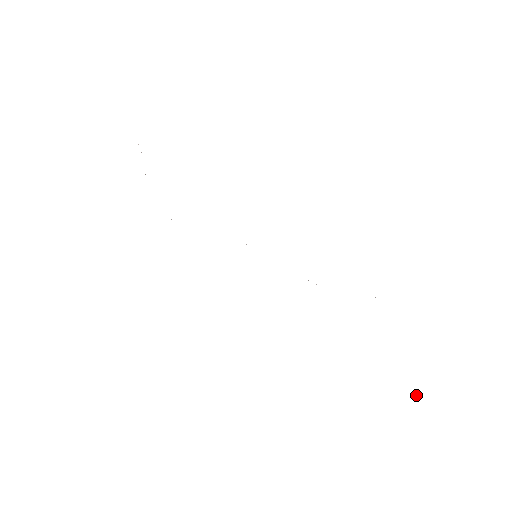
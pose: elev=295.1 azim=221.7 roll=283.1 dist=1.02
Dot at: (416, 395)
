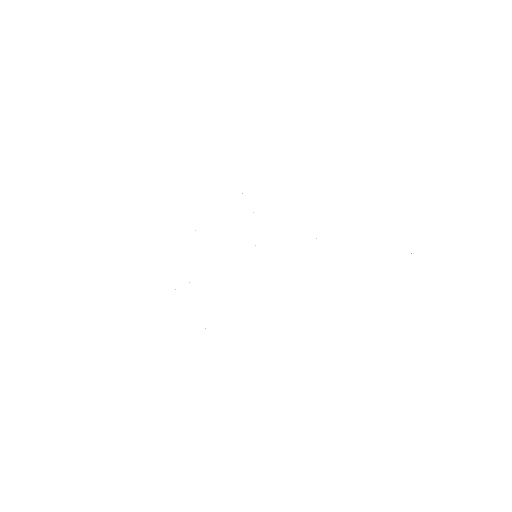
Dot at: occluded
